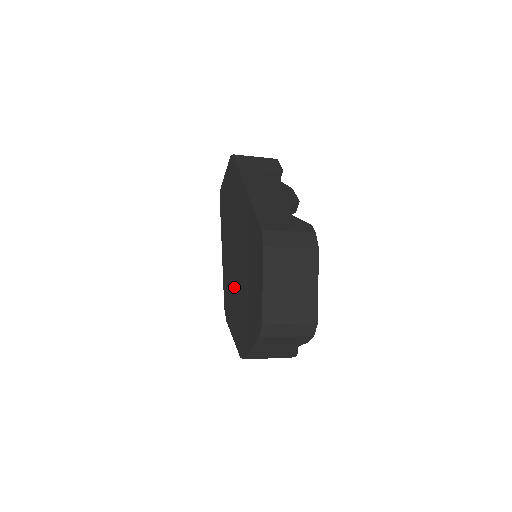
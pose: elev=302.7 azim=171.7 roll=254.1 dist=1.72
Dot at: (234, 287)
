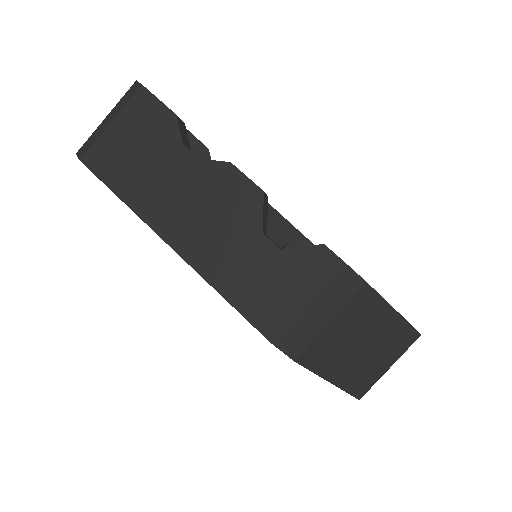
Dot at: occluded
